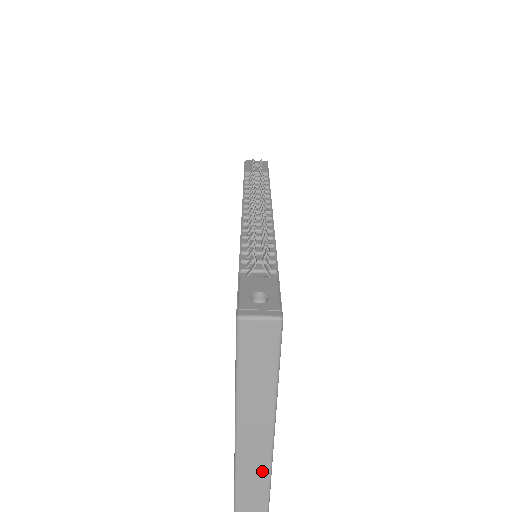
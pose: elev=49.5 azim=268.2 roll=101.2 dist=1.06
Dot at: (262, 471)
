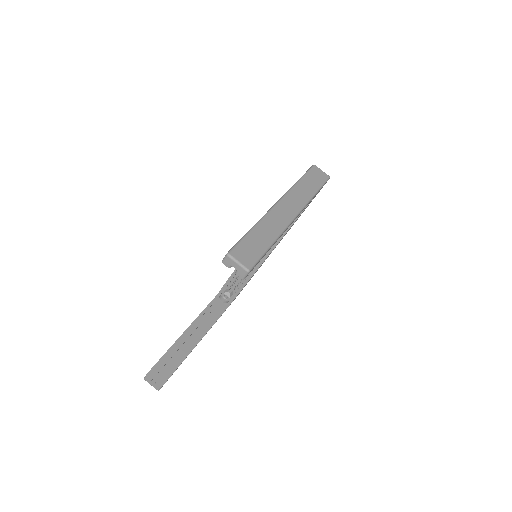
Dot at: (281, 225)
